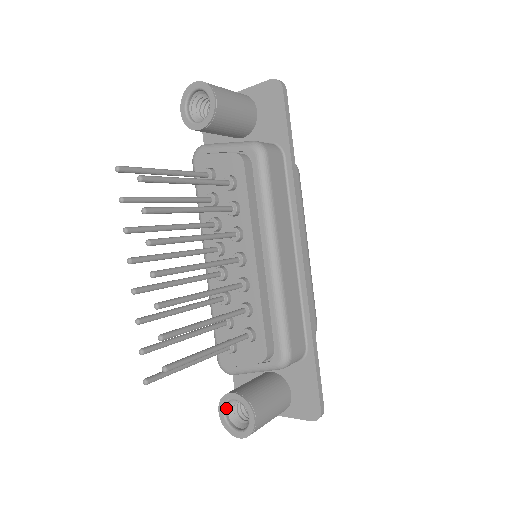
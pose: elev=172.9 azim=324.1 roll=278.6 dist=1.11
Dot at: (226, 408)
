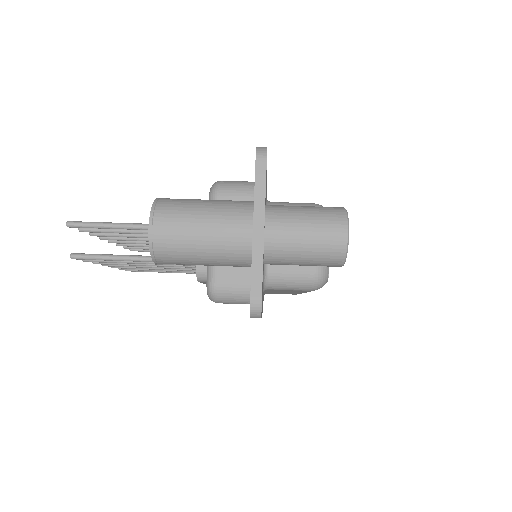
Dot at: occluded
